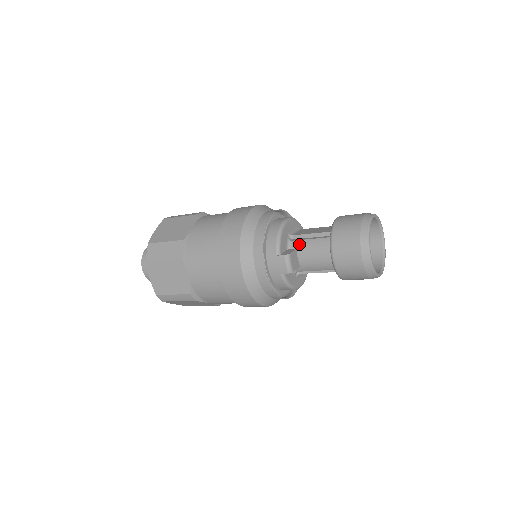
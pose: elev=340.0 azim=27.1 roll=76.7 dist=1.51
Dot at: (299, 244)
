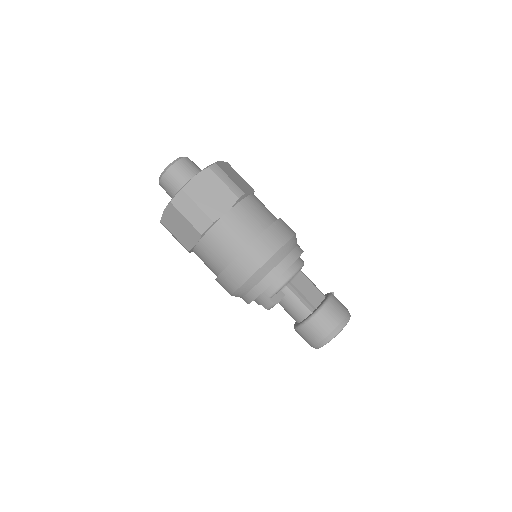
Dot at: (289, 294)
